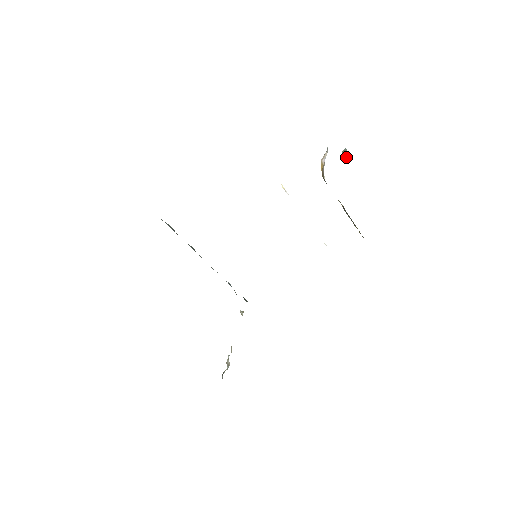
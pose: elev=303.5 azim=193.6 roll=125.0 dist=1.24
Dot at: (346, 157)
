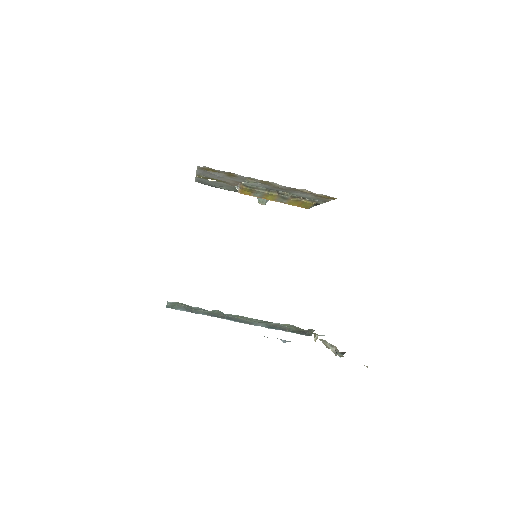
Dot at: (264, 203)
